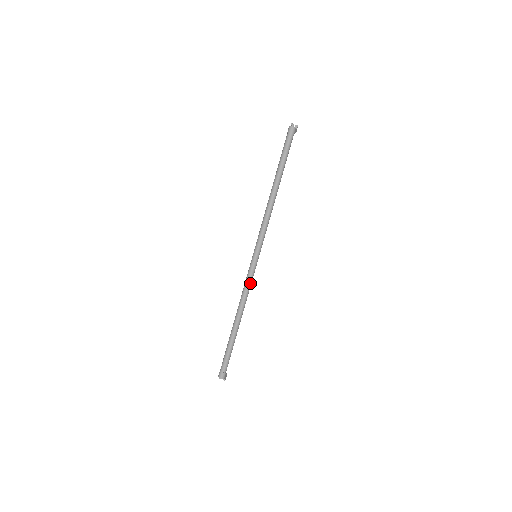
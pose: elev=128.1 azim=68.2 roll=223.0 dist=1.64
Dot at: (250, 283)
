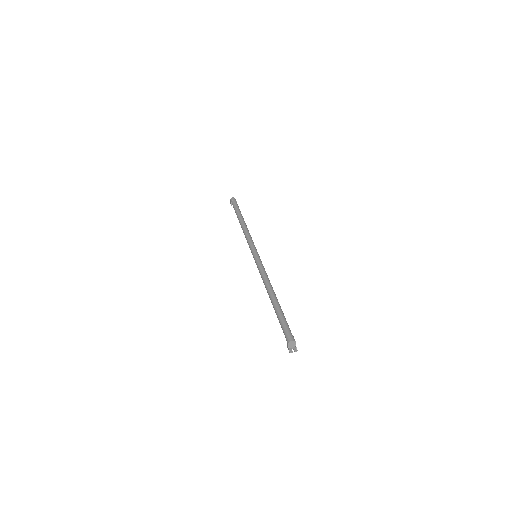
Dot at: (264, 269)
